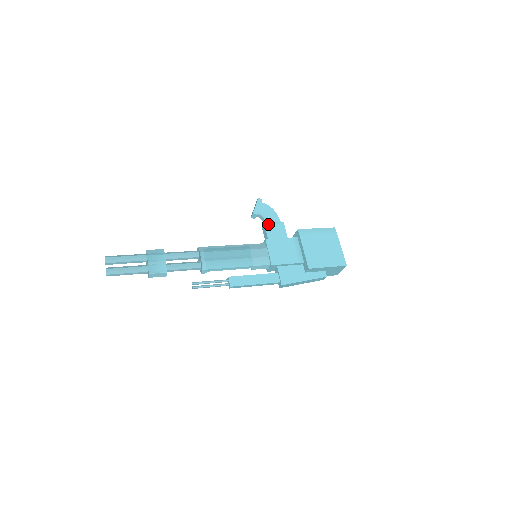
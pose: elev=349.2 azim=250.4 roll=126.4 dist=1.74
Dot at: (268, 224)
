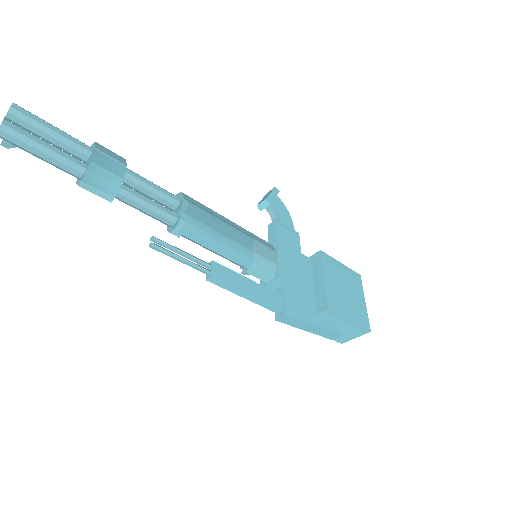
Dot at: (281, 224)
